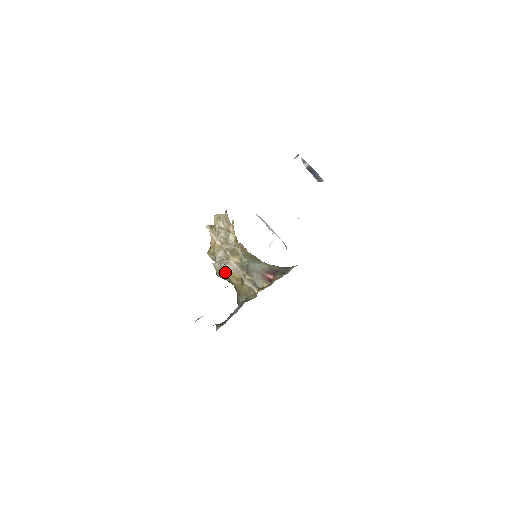
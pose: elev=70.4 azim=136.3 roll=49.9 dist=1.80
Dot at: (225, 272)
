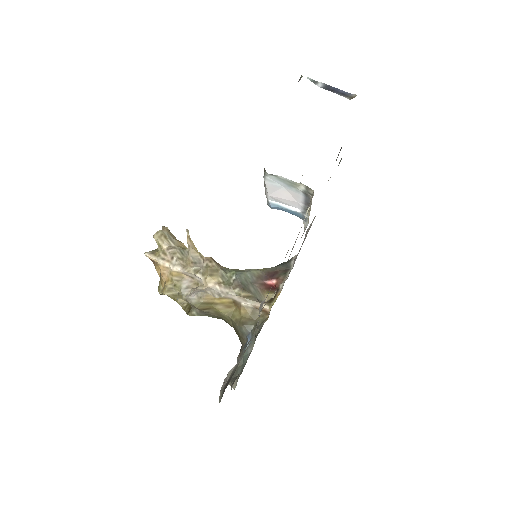
Dot at: (208, 302)
